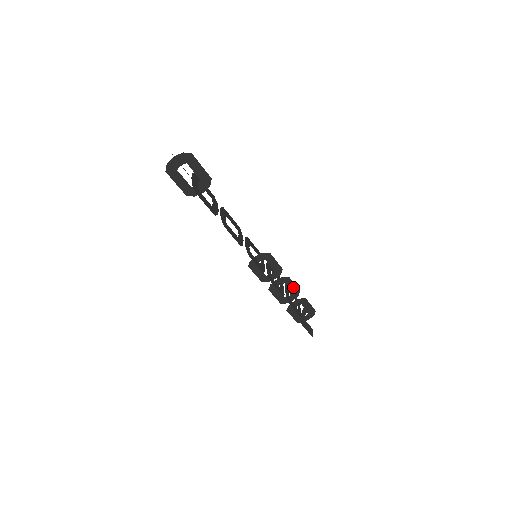
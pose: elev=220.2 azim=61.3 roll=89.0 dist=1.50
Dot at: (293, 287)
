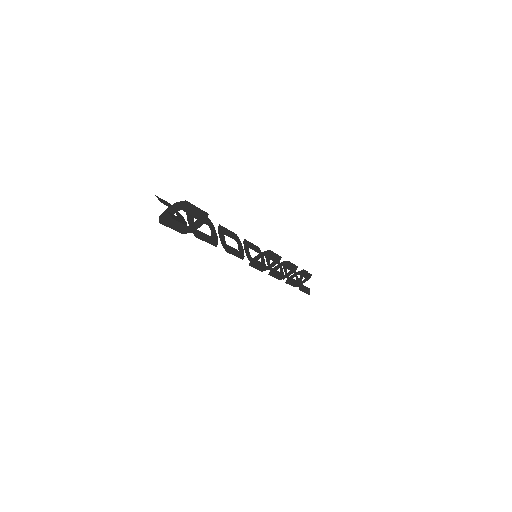
Dot at: (291, 266)
